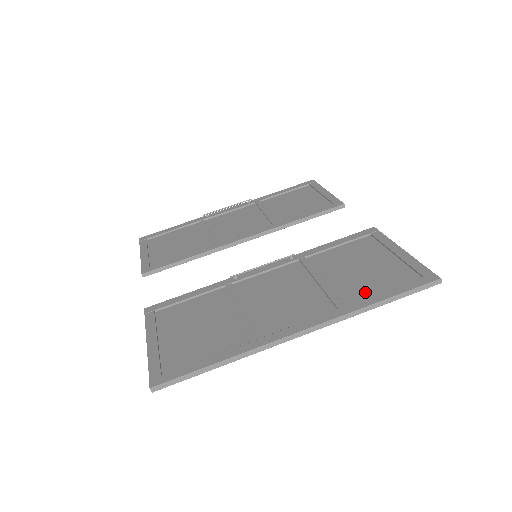
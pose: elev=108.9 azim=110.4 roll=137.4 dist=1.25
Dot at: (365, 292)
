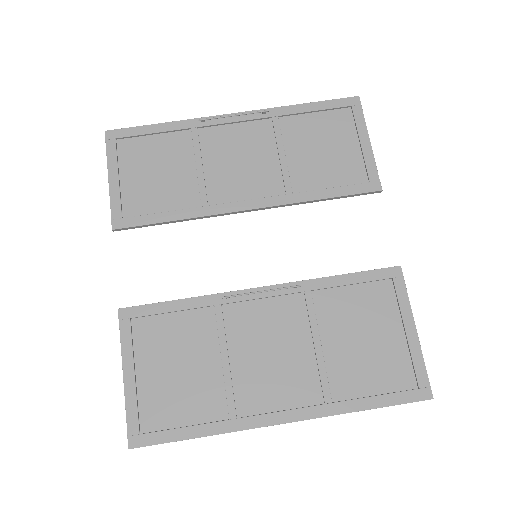
Dot at: (357, 385)
